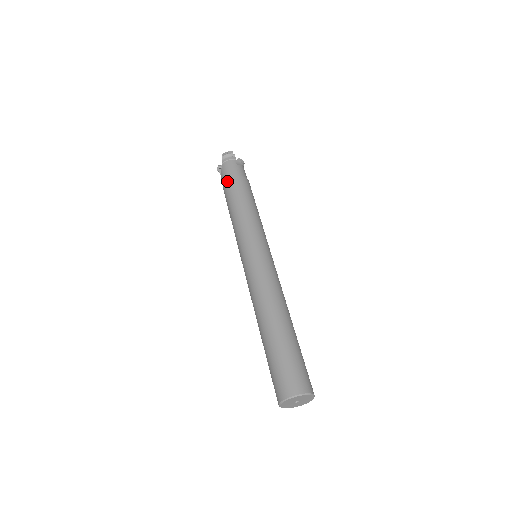
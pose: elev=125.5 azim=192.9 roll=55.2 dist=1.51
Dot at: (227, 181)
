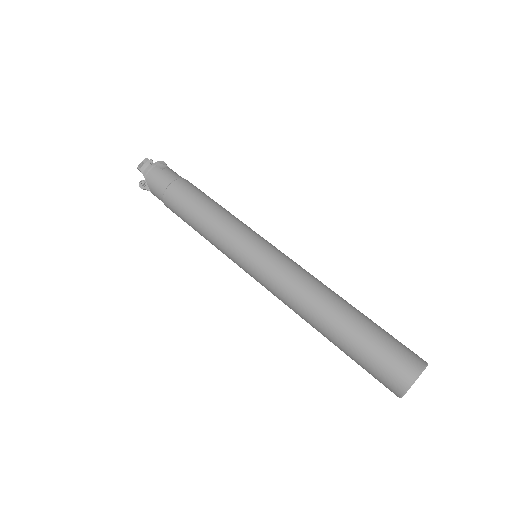
Dot at: (165, 194)
